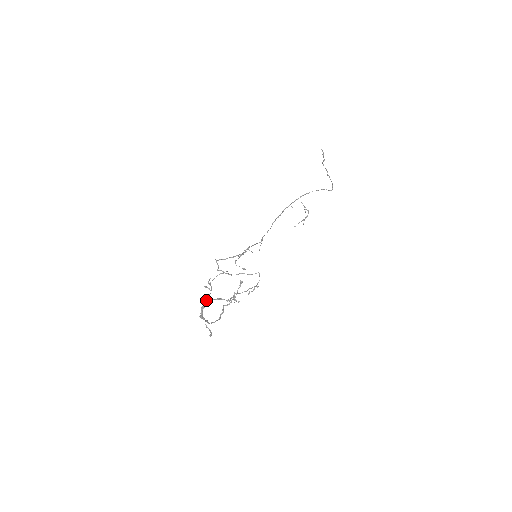
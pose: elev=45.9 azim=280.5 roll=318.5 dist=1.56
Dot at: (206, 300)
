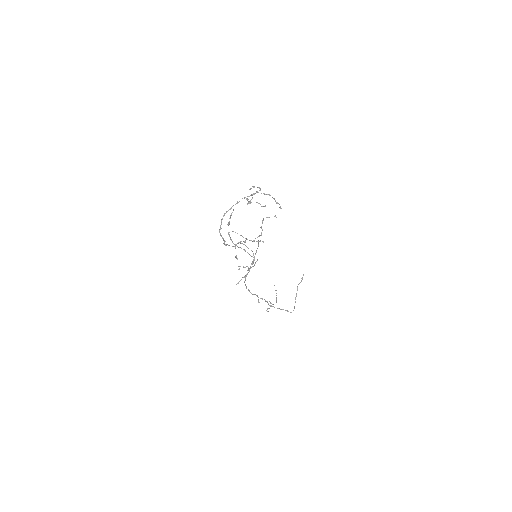
Dot at: (251, 195)
